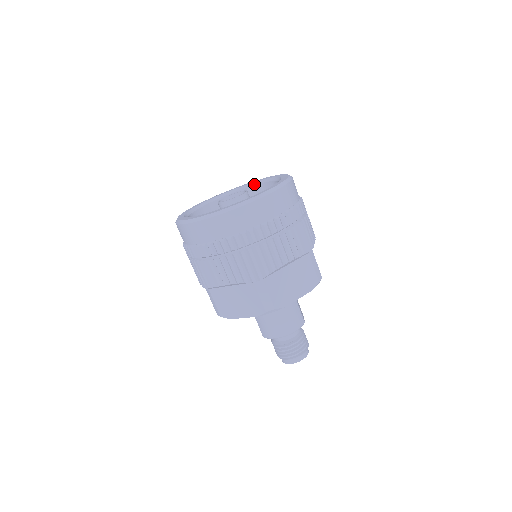
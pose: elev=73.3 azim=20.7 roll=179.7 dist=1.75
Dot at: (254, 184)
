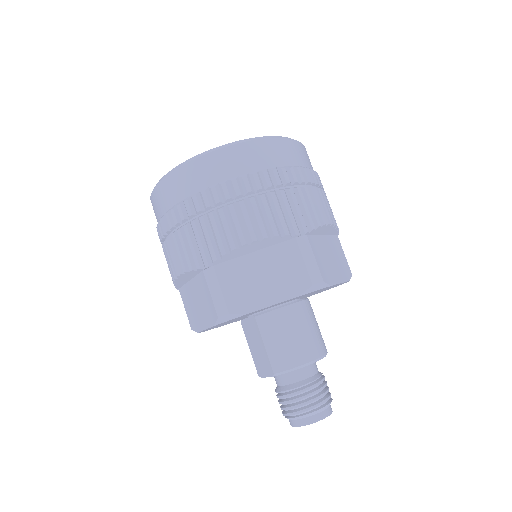
Dot at: occluded
